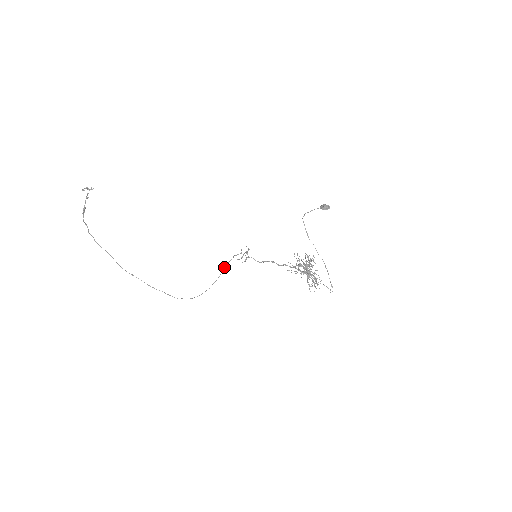
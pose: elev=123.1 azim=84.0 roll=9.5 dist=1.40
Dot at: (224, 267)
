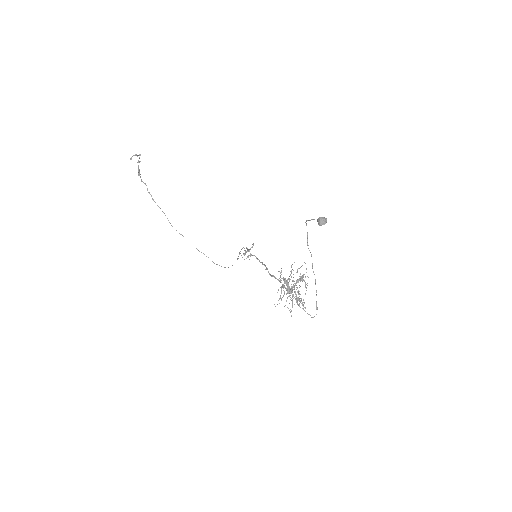
Dot at: (239, 253)
